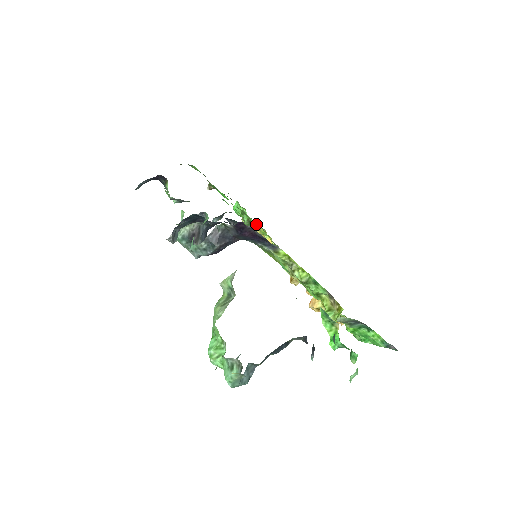
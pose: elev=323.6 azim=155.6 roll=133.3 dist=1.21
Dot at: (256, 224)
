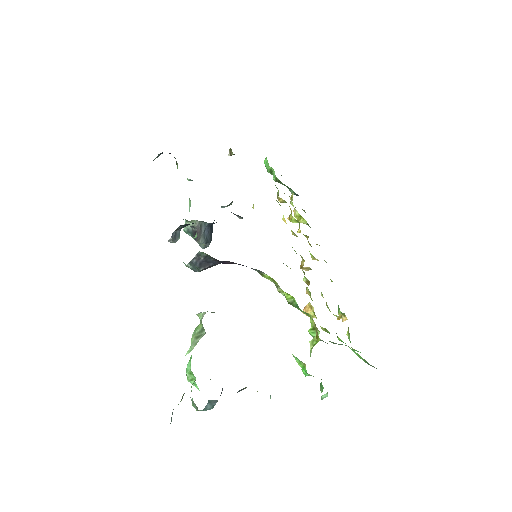
Dot at: occluded
